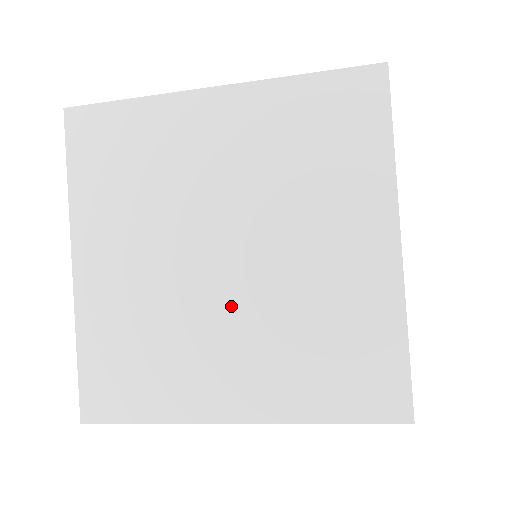
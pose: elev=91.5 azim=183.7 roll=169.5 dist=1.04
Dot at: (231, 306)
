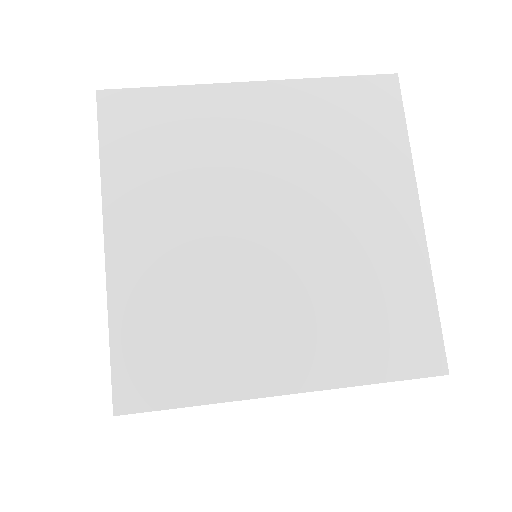
Dot at: (277, 278)
